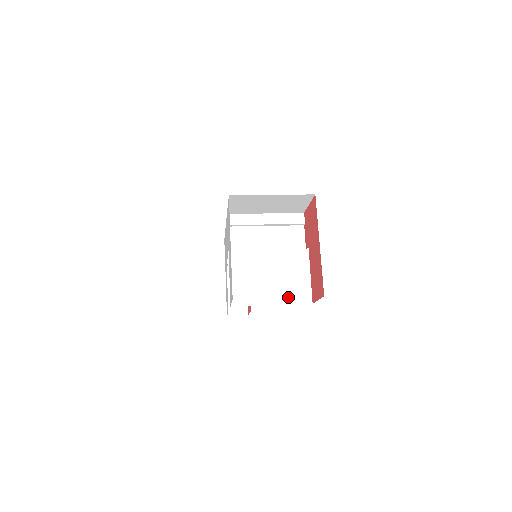
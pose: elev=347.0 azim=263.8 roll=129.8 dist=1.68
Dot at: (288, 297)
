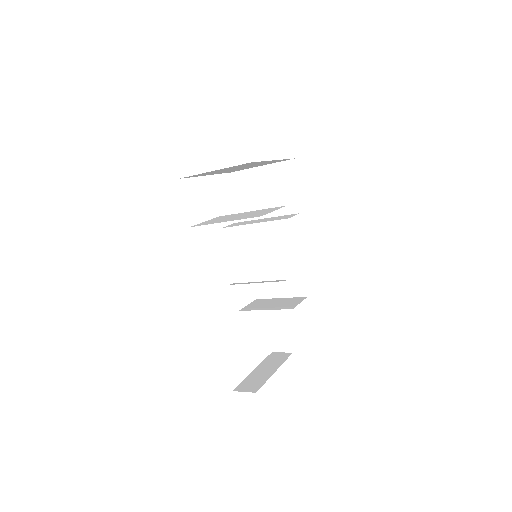
Dot at: (242, 218)
